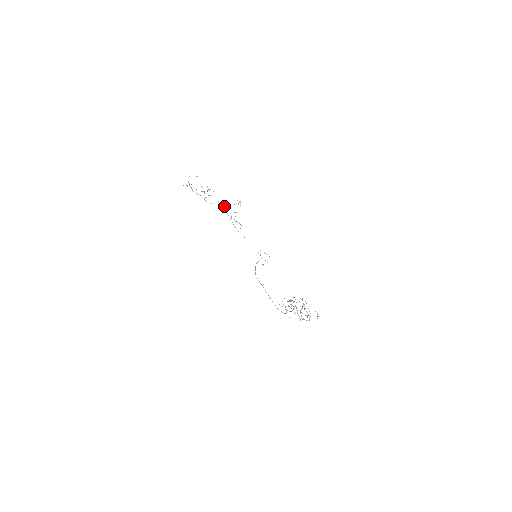
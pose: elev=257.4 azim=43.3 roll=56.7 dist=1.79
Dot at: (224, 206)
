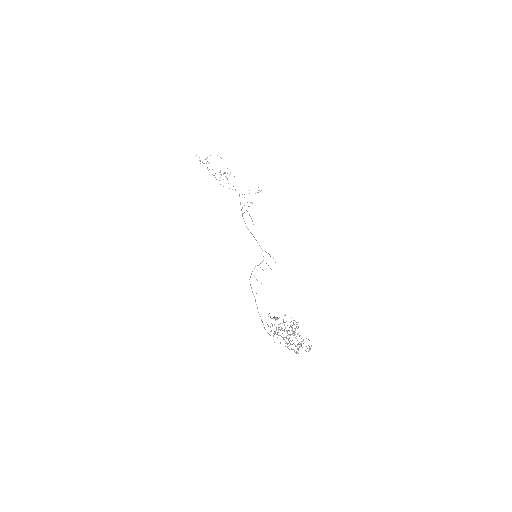
Dot at: occluded
